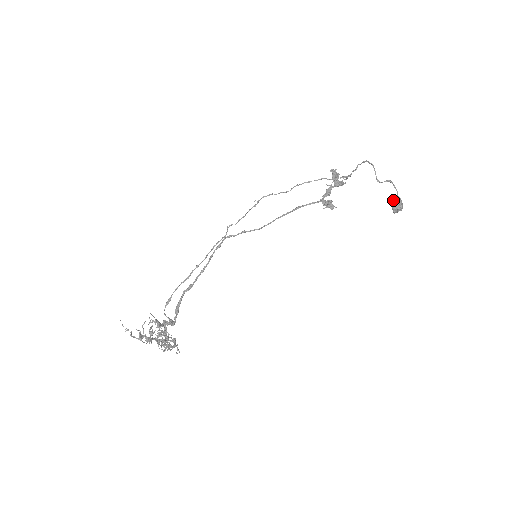
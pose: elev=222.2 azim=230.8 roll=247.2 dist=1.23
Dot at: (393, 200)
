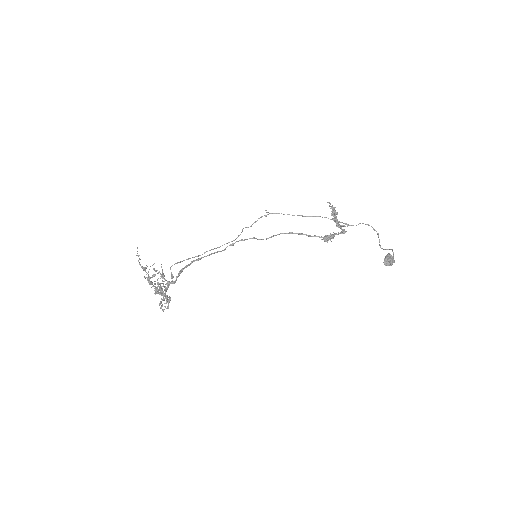
Dot at: (386, 255)
